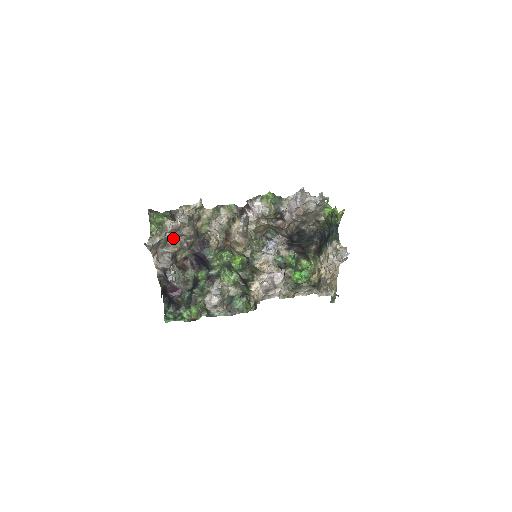
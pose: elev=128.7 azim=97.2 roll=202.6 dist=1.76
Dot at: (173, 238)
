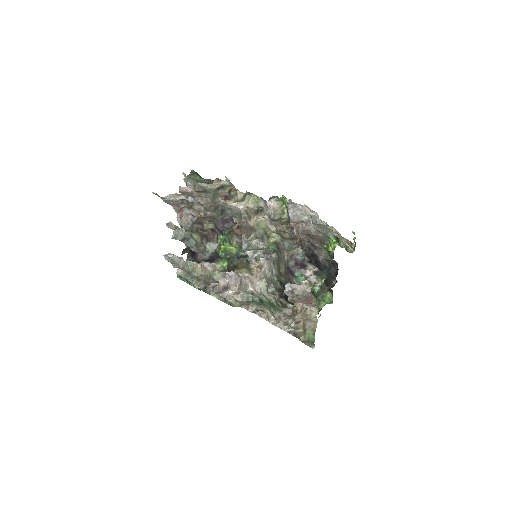
Dot at: (195, 203)
